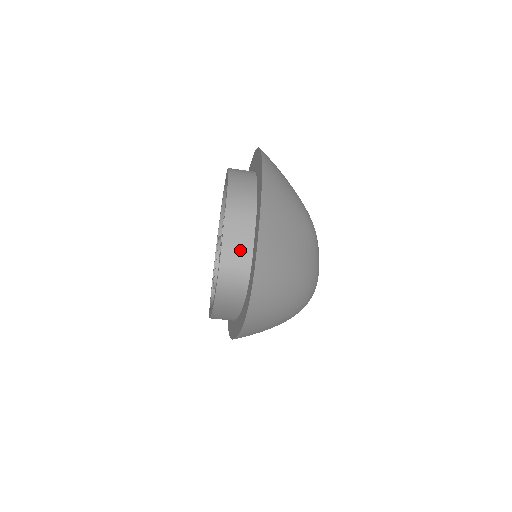
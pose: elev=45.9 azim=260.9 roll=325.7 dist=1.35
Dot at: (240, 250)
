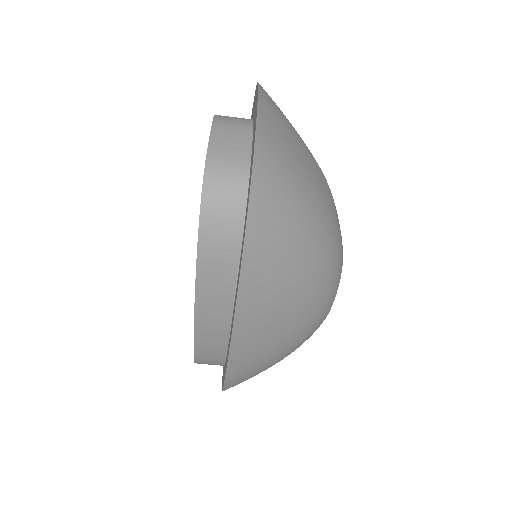
Dot at: (233, 155)
